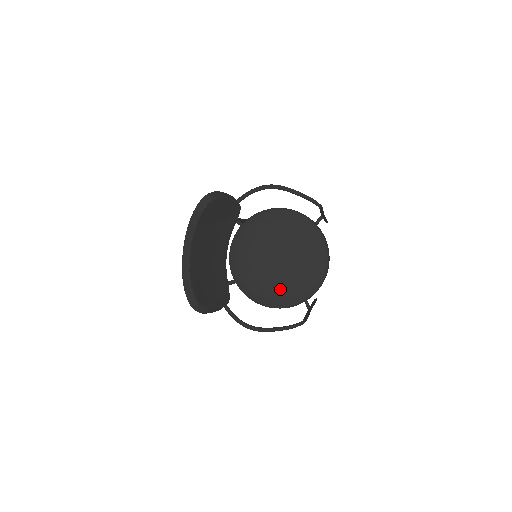
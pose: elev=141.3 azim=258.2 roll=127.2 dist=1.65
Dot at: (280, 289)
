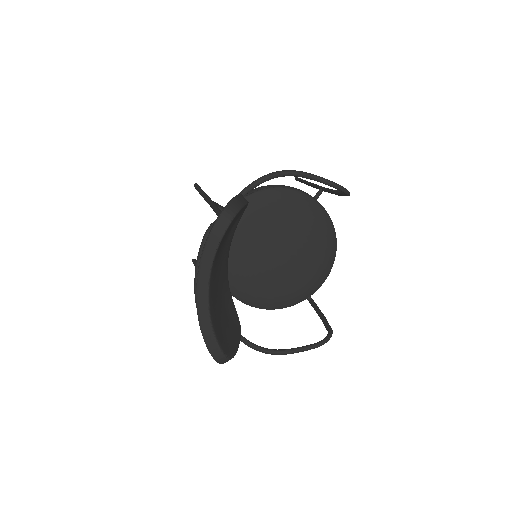
Dot at: (283, 288)
